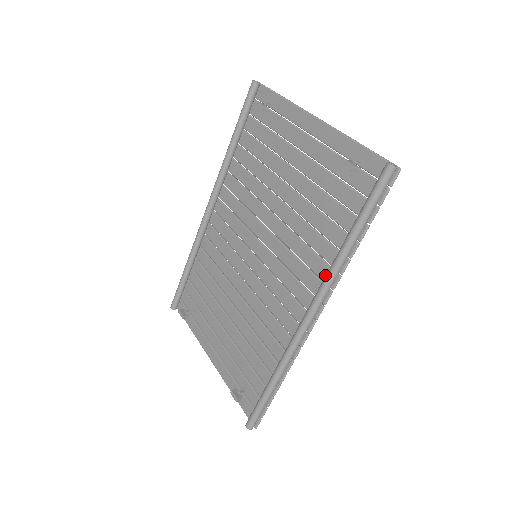
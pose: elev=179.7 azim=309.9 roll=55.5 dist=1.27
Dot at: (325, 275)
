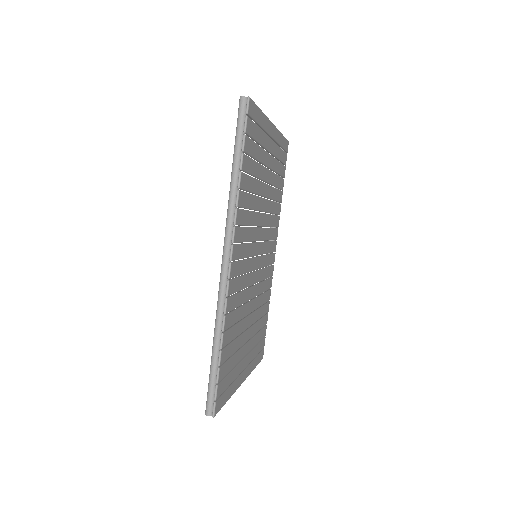
Dot at: (238, 219)
